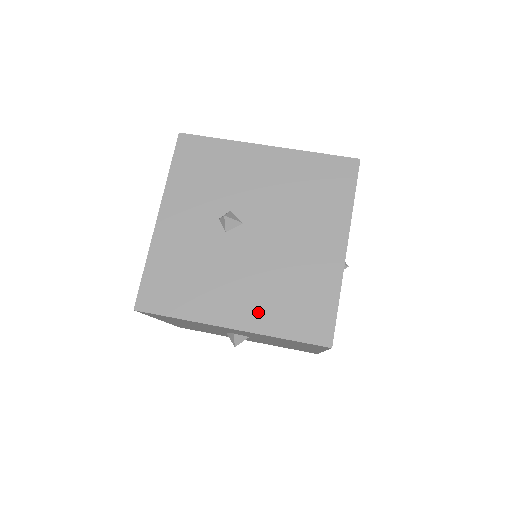
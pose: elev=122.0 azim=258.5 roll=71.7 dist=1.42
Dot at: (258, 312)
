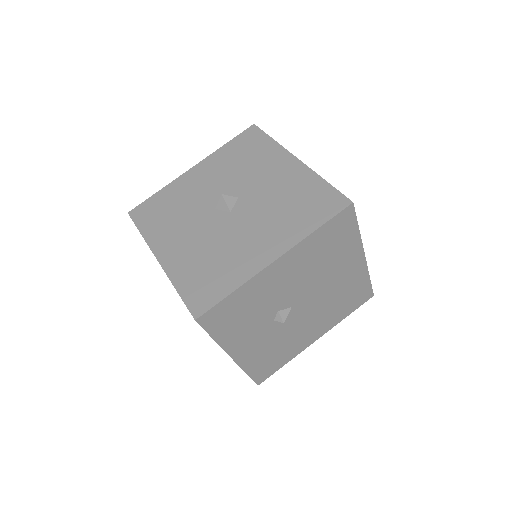
Dot at: (328, 323)
